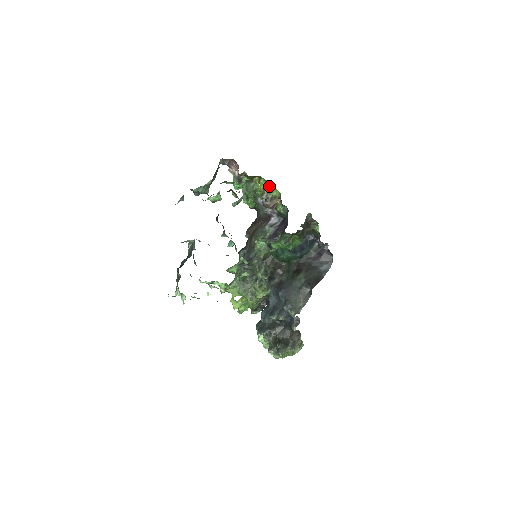
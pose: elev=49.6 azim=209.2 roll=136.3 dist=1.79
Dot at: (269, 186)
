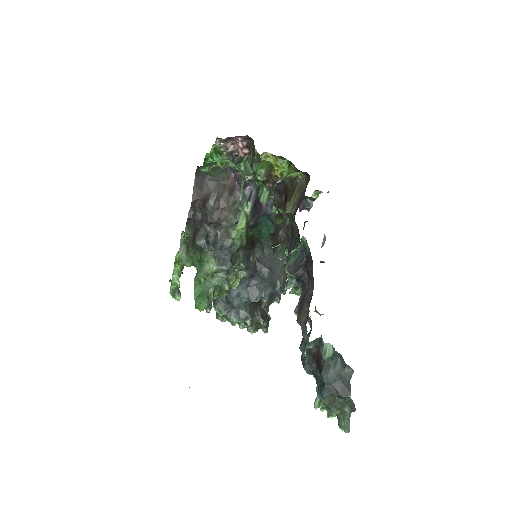
Dot at: (293, 169)
